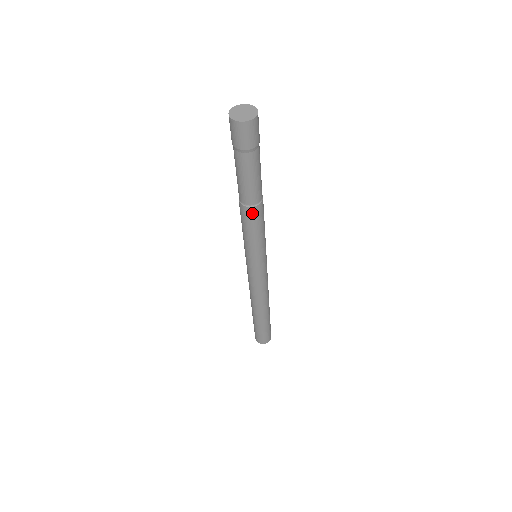
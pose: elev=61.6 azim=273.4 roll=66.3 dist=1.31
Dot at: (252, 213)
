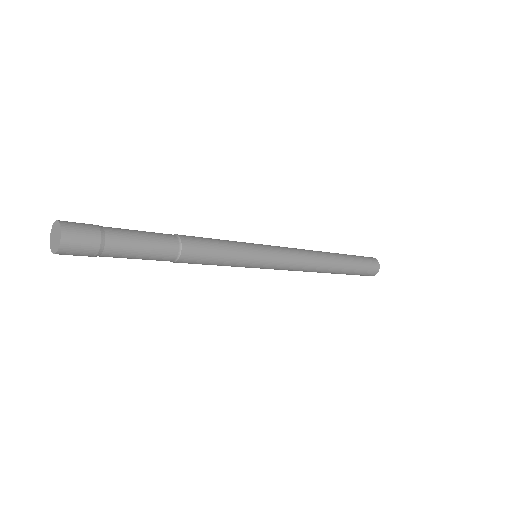
Dot at: (188, 258)
